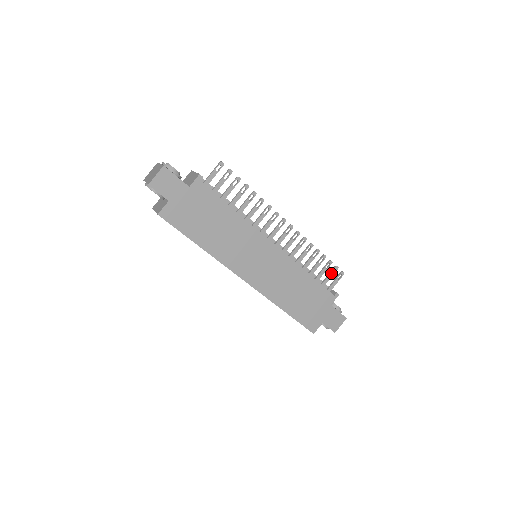
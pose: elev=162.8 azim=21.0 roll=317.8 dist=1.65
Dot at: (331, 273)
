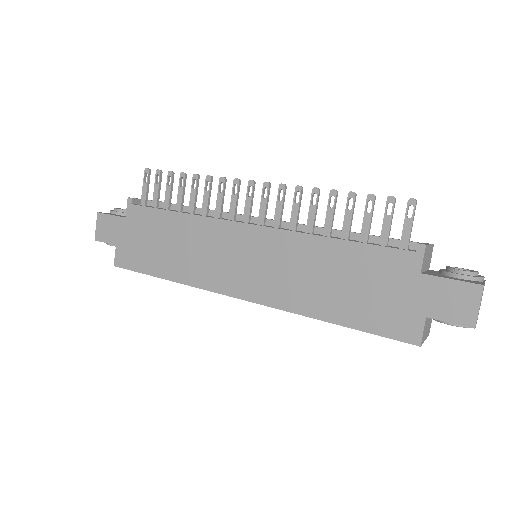
Dot at: (385, 215)
